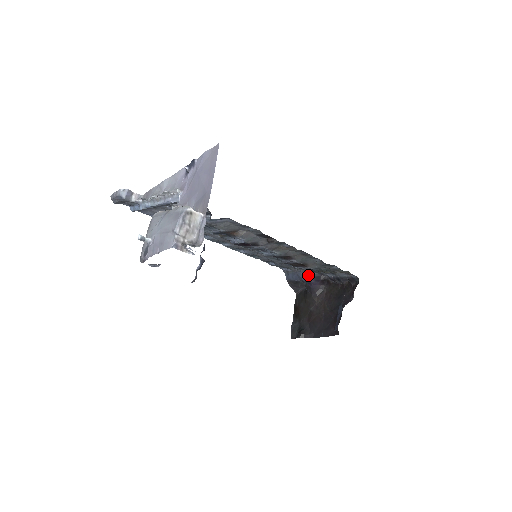
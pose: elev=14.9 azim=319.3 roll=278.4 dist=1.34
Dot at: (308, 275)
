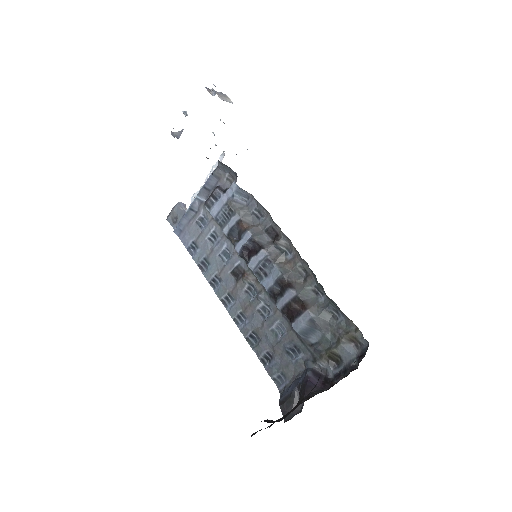
Dot at: (307, 368)
